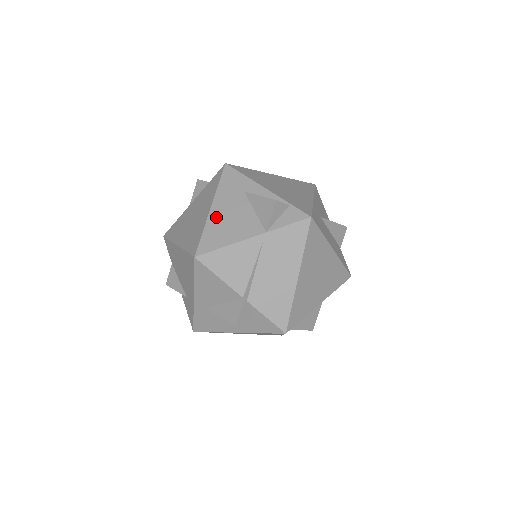
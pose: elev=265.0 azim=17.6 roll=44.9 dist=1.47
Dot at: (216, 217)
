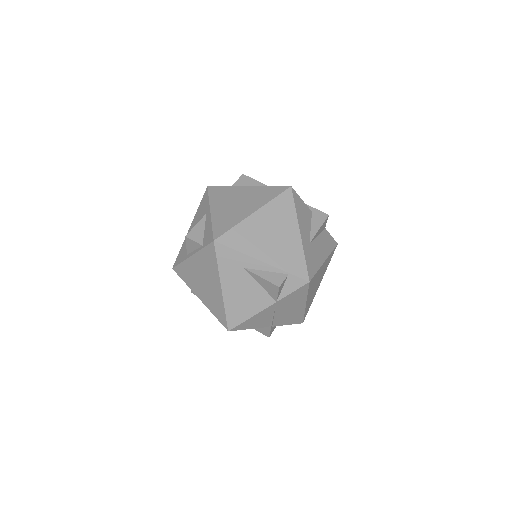
Dot at: (230, 296)
